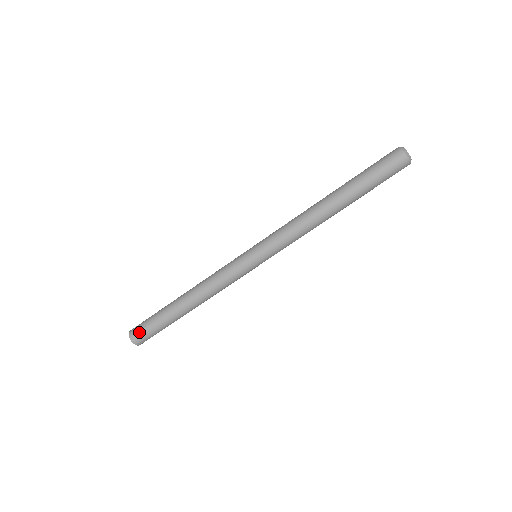
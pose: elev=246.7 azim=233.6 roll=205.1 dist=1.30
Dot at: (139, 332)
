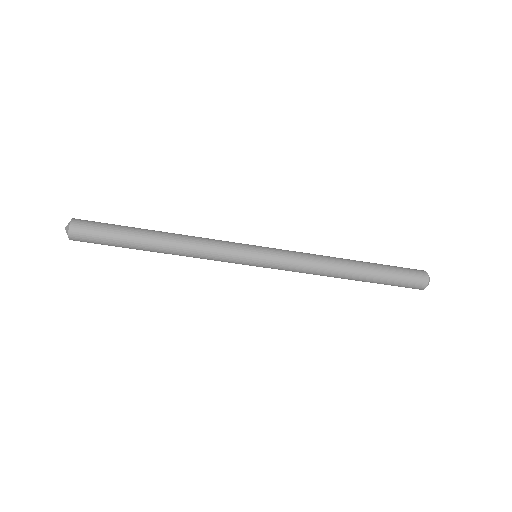
Dot at: (87, 224)
